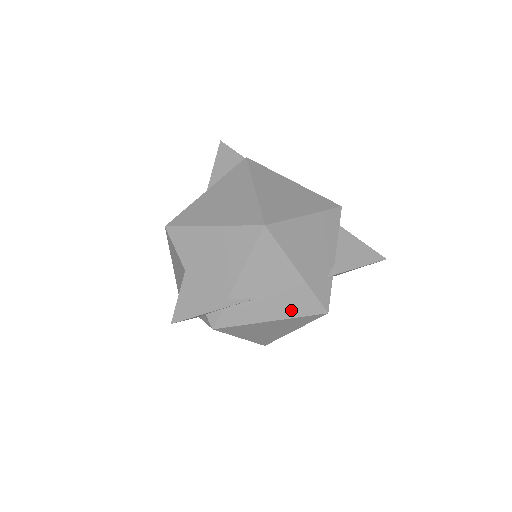
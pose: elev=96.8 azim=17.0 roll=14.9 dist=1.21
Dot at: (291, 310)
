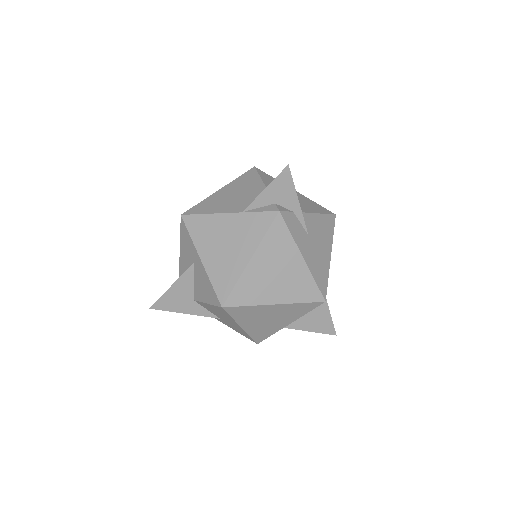
Dot at: (315, 269)
